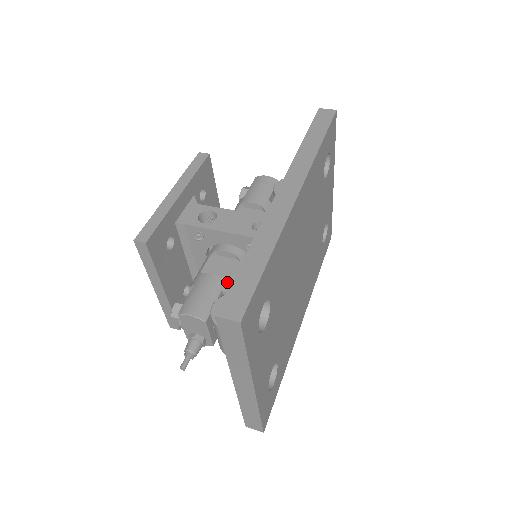
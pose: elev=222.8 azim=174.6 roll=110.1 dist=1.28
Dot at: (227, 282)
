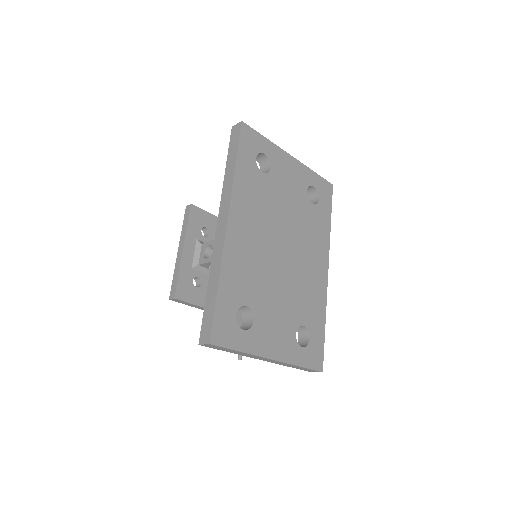
Dot at: occluded
